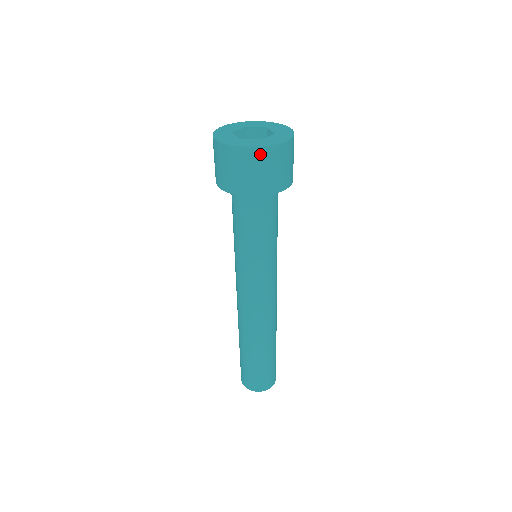
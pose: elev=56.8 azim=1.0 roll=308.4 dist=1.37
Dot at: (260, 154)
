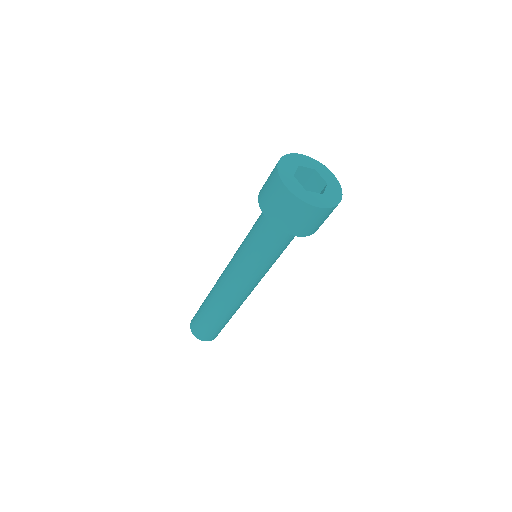
Dot at: (291, 199)
